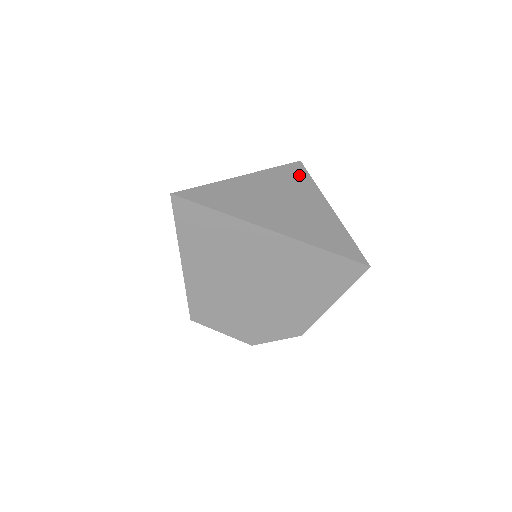
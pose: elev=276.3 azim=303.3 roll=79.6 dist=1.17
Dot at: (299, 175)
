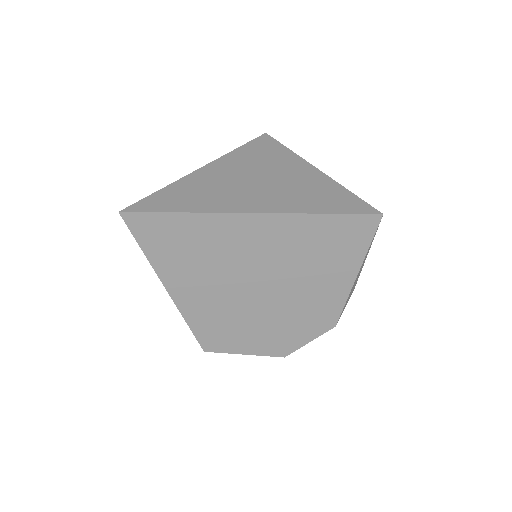
Dot at: (268, 147)
